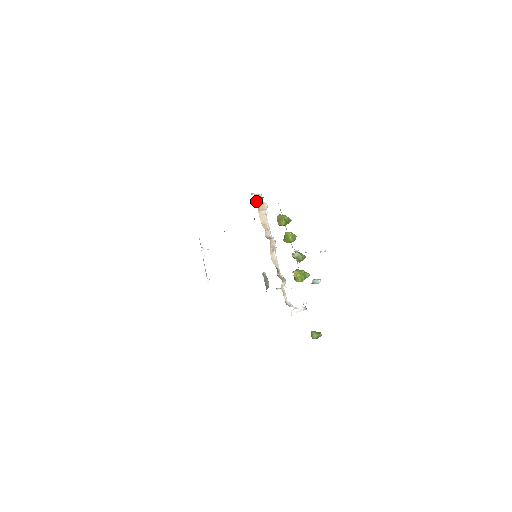
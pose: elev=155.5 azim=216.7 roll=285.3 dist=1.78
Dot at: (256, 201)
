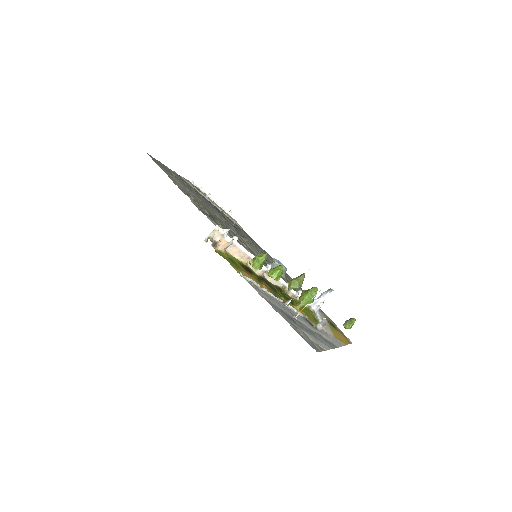
Dot at: (216, 247)
